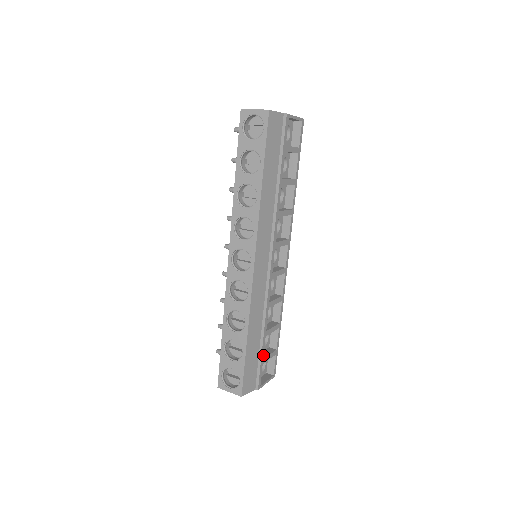
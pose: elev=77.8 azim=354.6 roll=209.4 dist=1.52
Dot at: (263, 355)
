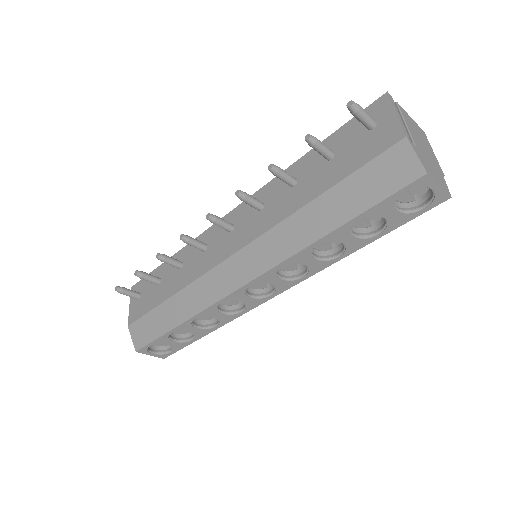
Dot at: occluded
